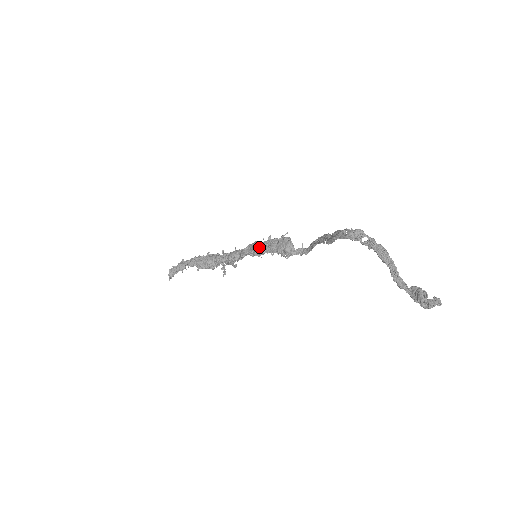
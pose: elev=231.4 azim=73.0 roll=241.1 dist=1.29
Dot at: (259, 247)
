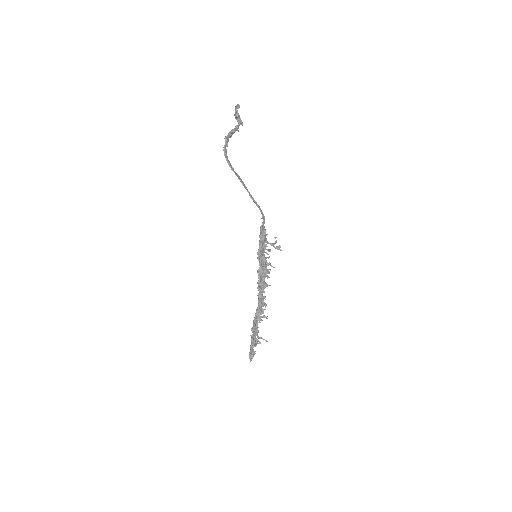
Dot at: occluded
